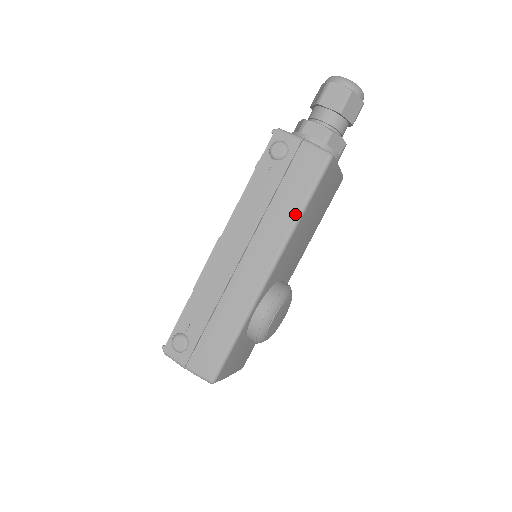
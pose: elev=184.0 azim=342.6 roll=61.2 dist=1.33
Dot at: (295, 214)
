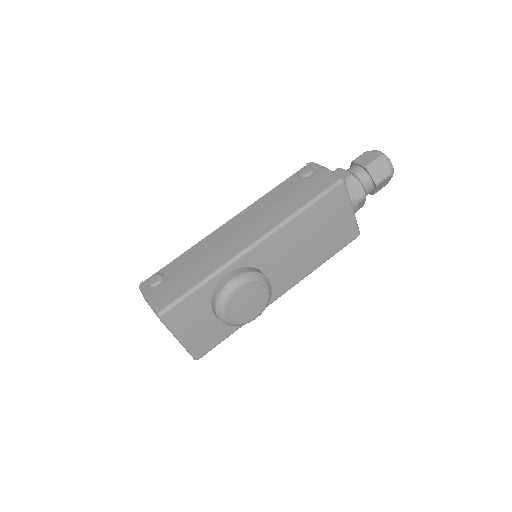
Dot at: (295, 209)
